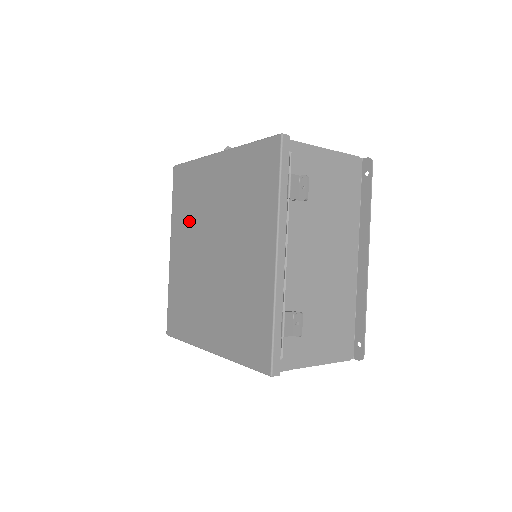
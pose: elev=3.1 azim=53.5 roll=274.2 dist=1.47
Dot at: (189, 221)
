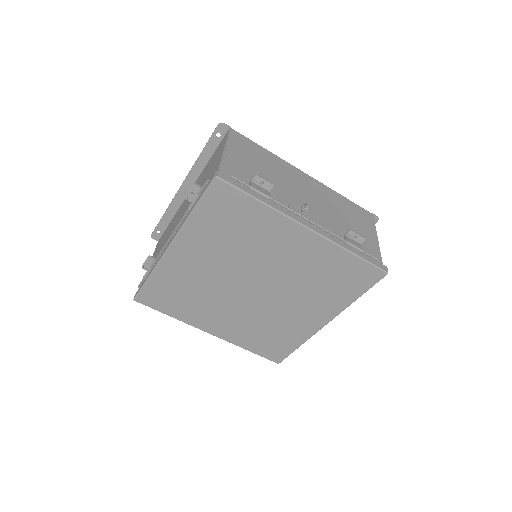
Dot at: (224, 247)
